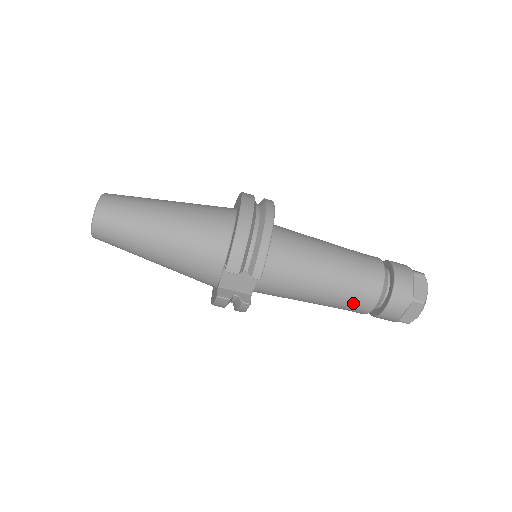
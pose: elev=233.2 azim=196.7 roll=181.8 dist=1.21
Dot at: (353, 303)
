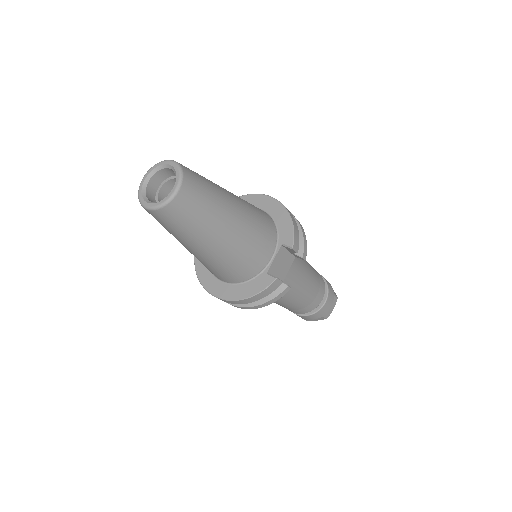
Dot at: (314, 297)
